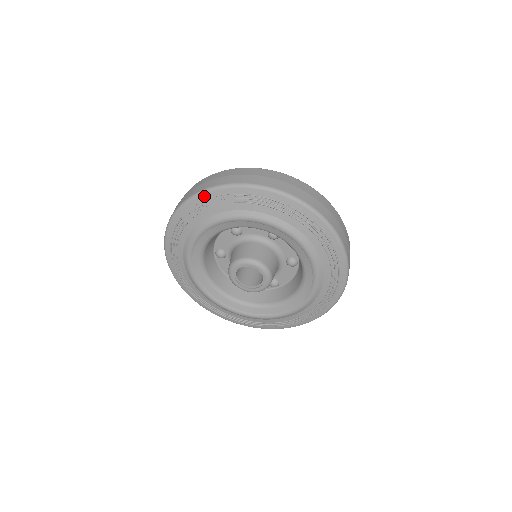
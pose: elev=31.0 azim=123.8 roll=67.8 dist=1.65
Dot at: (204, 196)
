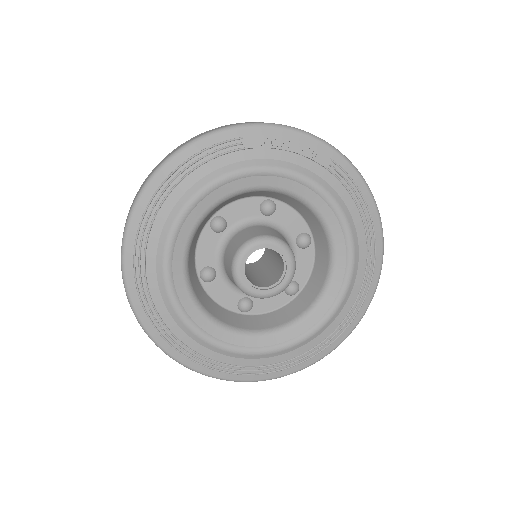
Dot at: (295, 134)
